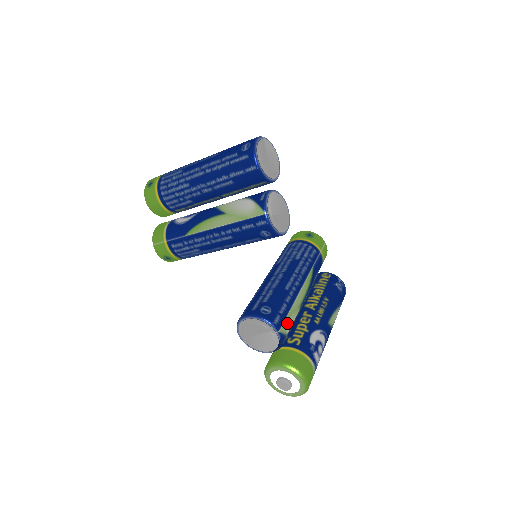
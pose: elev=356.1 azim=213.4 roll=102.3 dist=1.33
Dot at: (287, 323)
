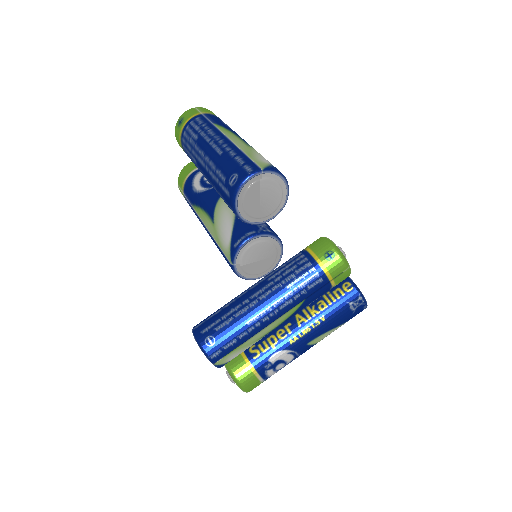
Dot at: (230, 356)
